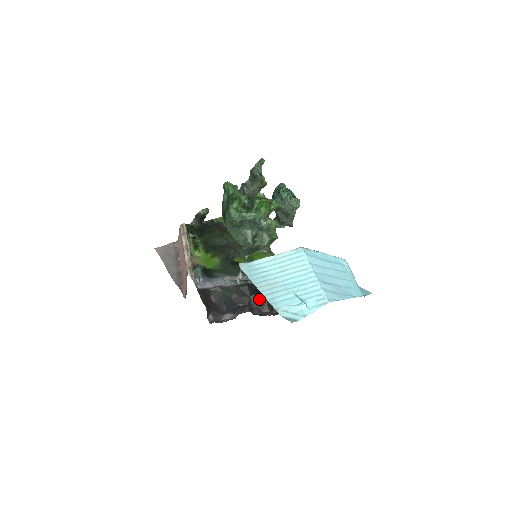
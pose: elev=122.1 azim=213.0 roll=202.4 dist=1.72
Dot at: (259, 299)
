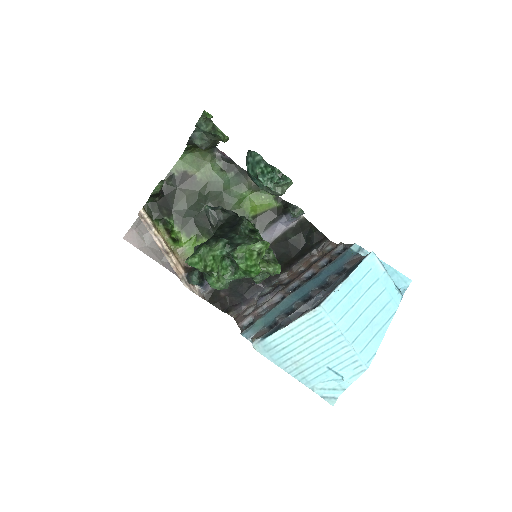
Dot at: occluded
